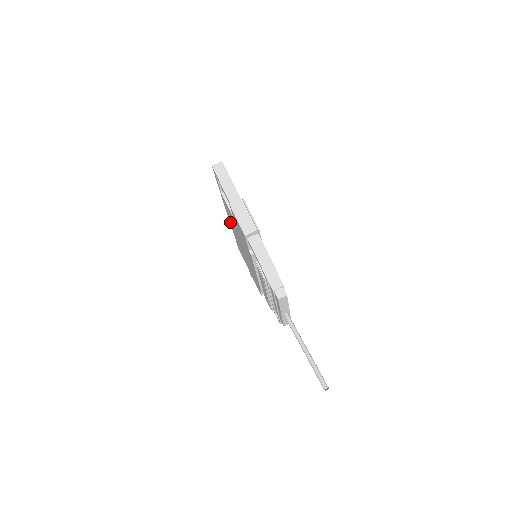
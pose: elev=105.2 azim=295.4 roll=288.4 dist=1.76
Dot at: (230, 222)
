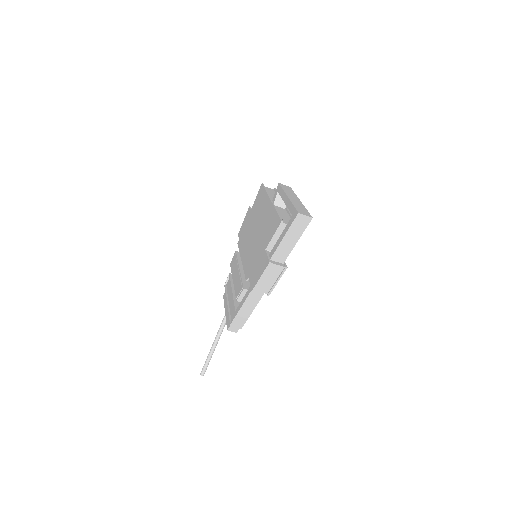
Dot at: (270, 203)
